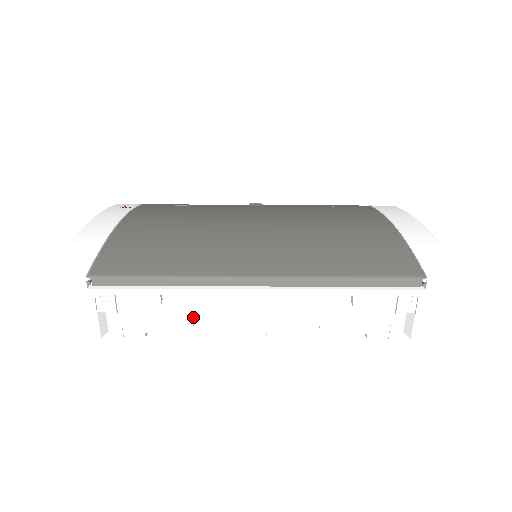
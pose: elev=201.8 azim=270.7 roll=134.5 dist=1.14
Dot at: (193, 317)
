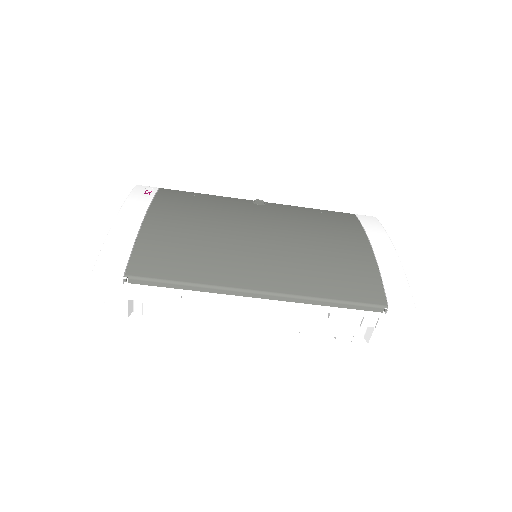
Dot at: (204, 311)
